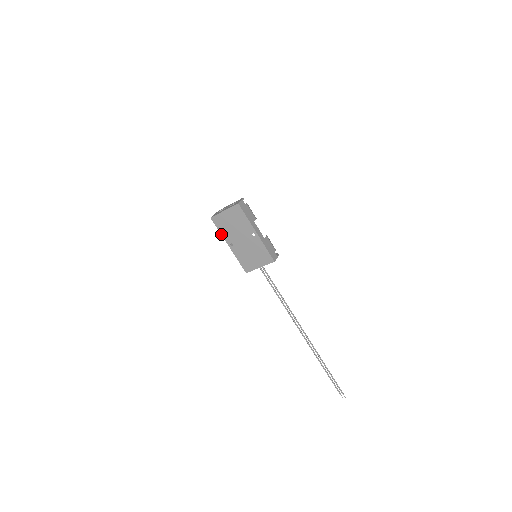
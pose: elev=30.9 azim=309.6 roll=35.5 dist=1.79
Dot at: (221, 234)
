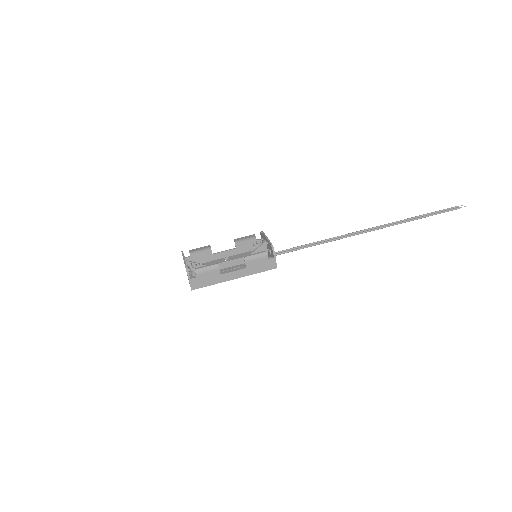
Dot at: (208, 263)
